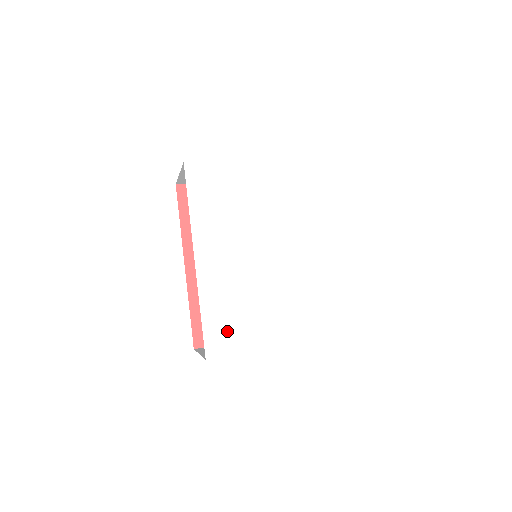
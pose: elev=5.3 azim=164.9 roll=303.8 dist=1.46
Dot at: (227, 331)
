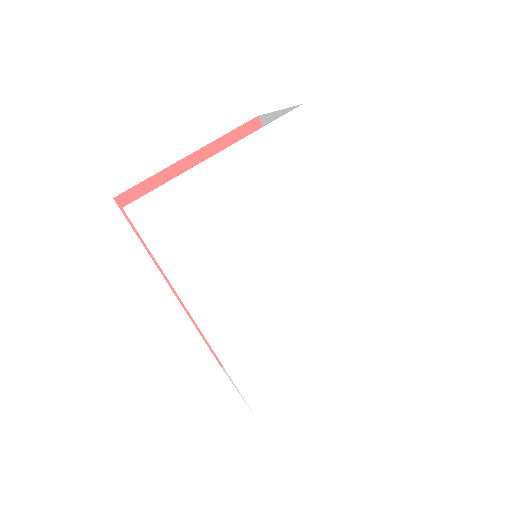
Dot at: (265, 375)
